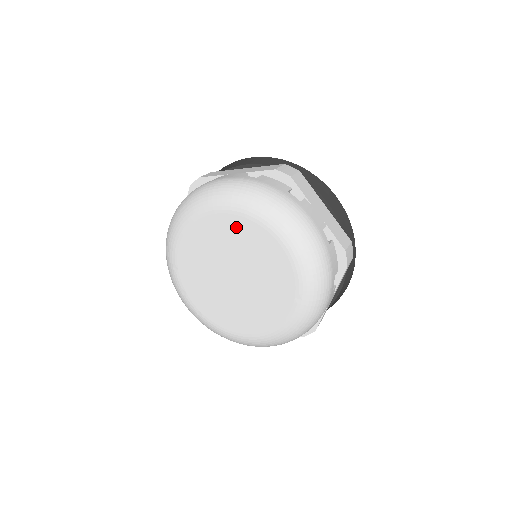
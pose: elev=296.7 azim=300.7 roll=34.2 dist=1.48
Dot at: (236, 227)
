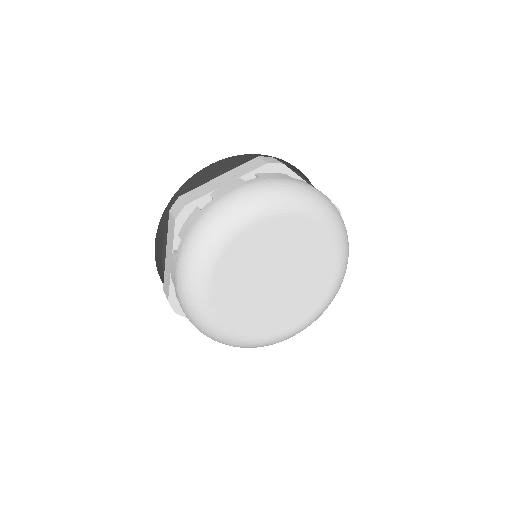
Dot at: (274, 230)
